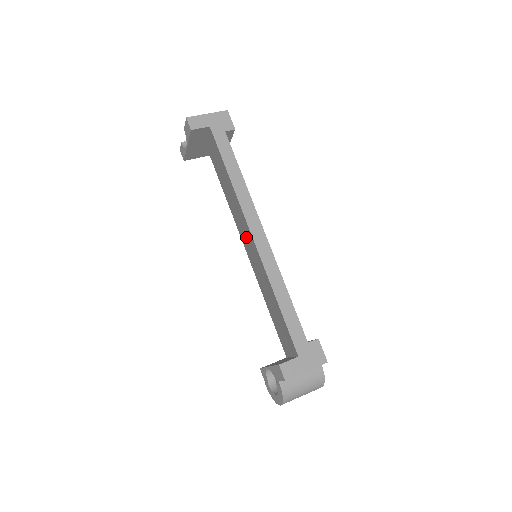
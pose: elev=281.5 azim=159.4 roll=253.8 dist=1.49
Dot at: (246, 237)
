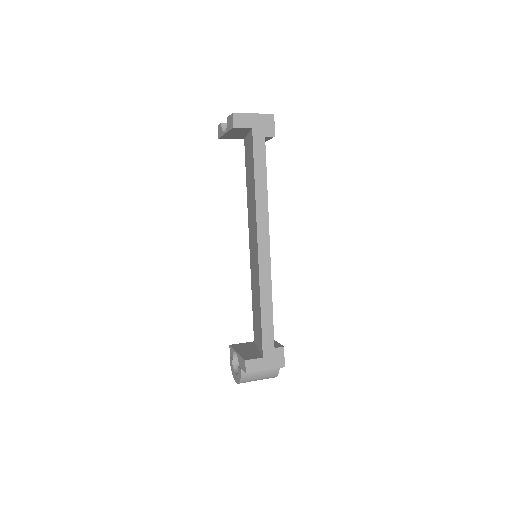
Dot at: (253, 237)
